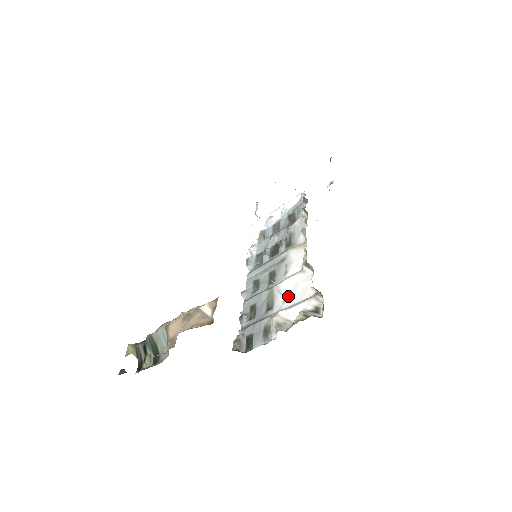
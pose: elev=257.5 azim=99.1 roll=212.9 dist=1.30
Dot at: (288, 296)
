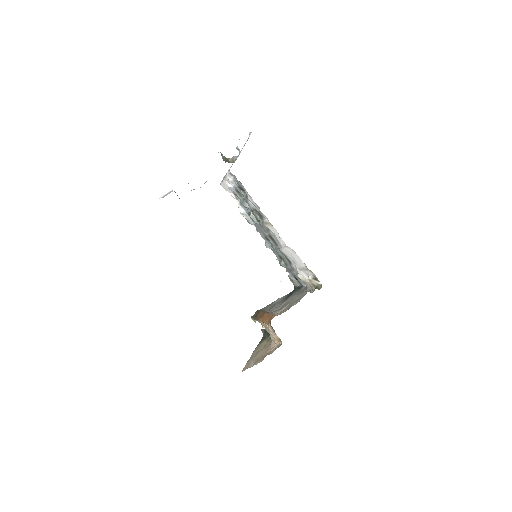
Dot at: (293, 260)
